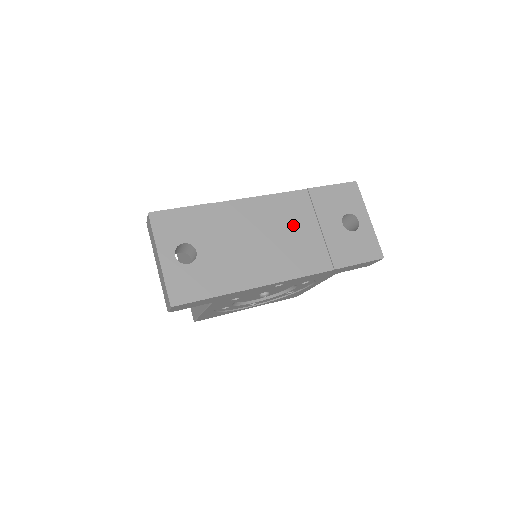
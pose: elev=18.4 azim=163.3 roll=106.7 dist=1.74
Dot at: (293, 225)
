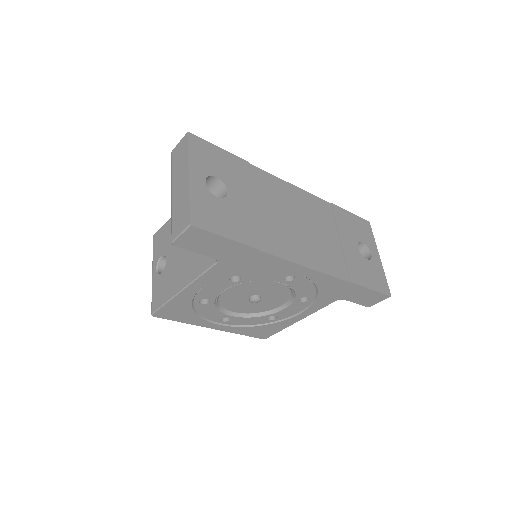
Dot at: (317, 224)
